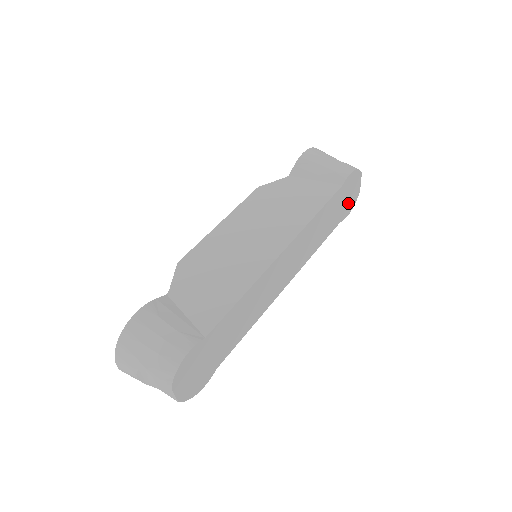
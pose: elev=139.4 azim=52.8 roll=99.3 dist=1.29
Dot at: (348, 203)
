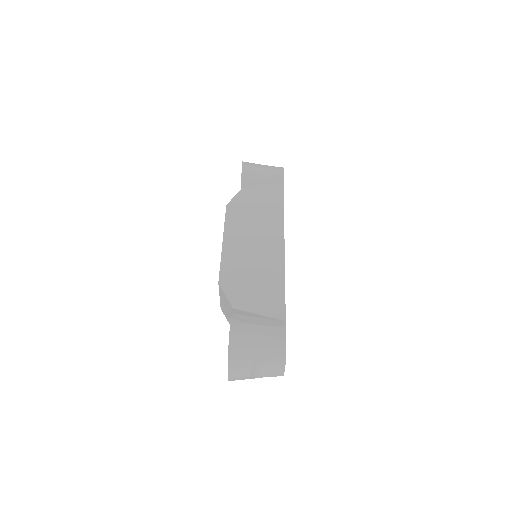
Dot at: occluded
